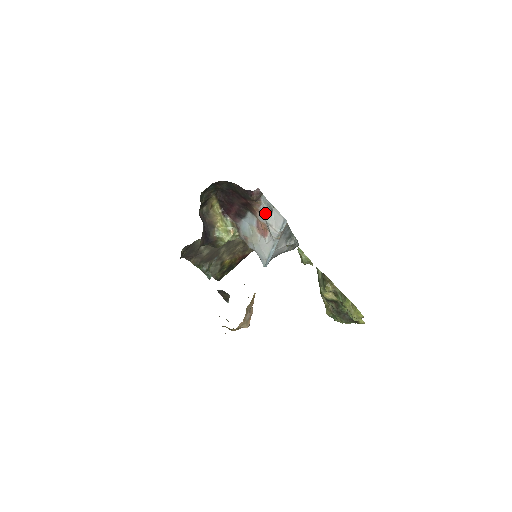
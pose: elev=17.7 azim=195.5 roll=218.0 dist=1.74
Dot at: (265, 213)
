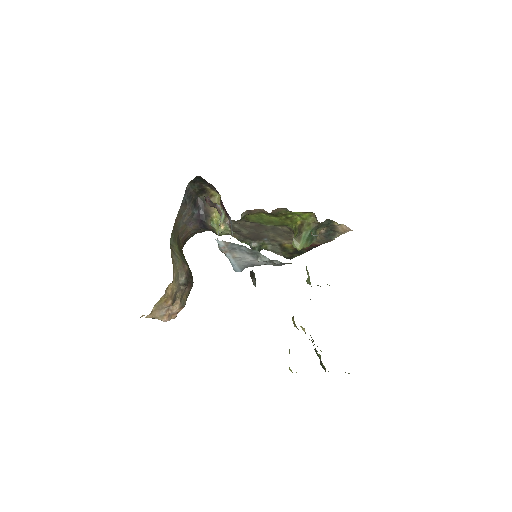
Dot at: occluded
